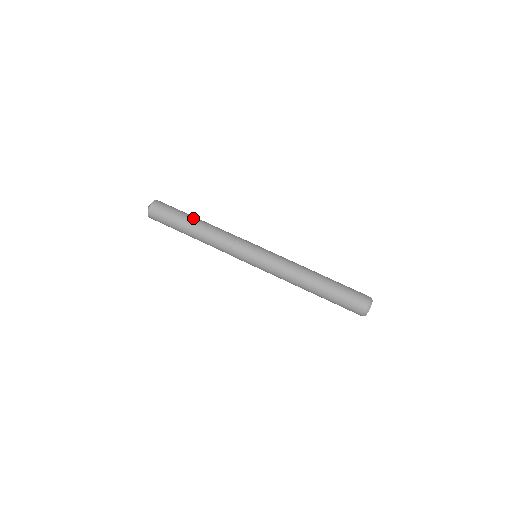
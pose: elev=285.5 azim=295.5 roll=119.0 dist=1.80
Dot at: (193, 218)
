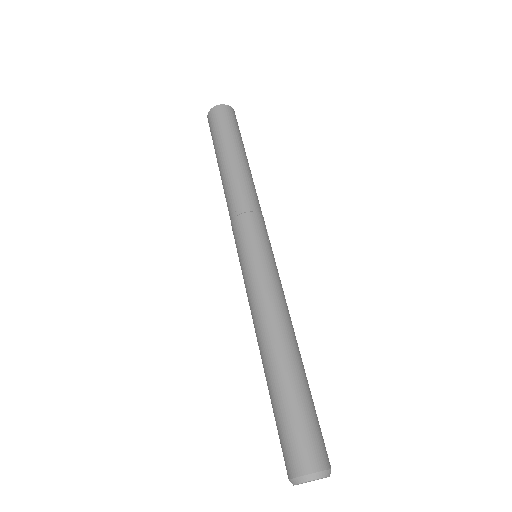
Dot at: (230, 152)
